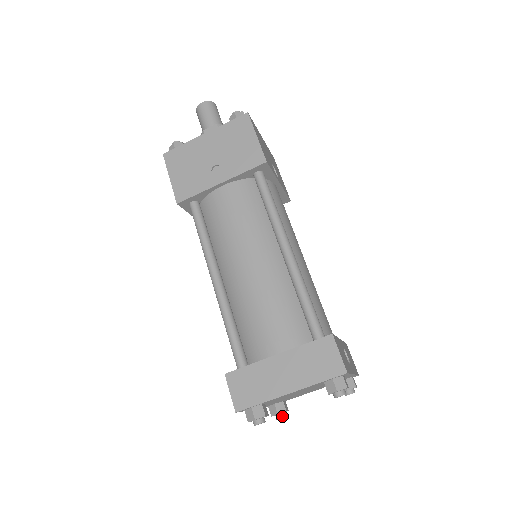
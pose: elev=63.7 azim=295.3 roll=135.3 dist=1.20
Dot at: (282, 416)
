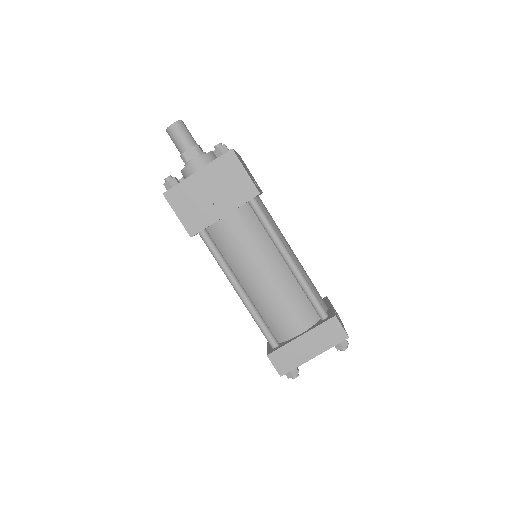
Dot at: occluded
